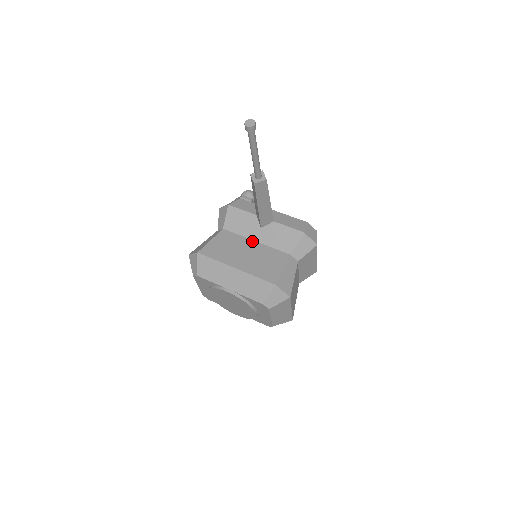
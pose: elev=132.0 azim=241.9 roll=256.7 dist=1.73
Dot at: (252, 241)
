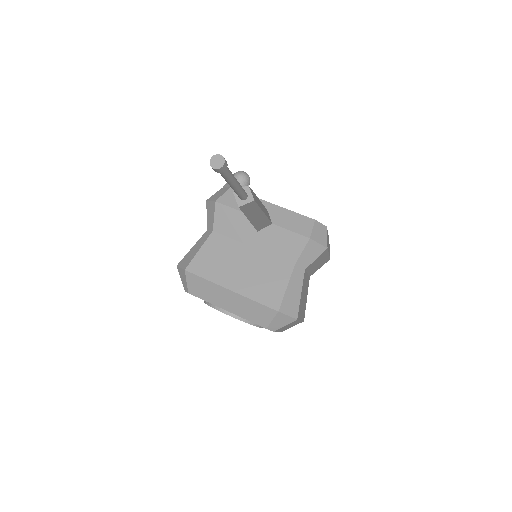
Dot at: (248, 247)
